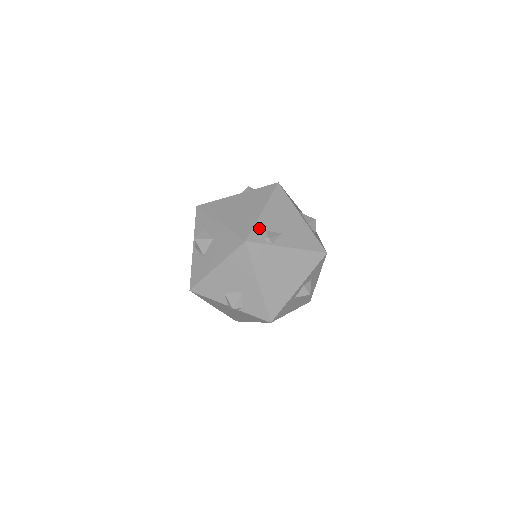
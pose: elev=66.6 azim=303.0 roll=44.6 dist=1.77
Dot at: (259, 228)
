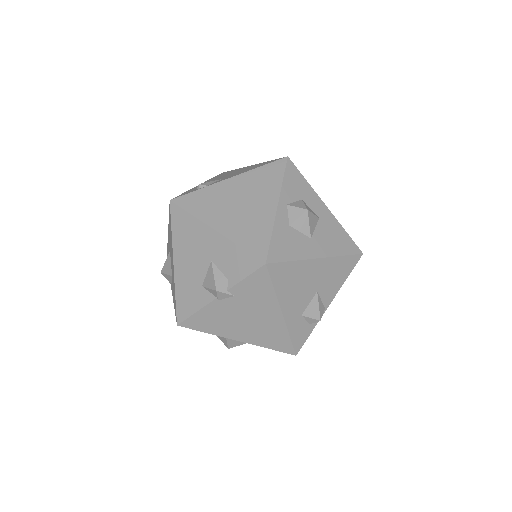
Dot at: (191, 190)
